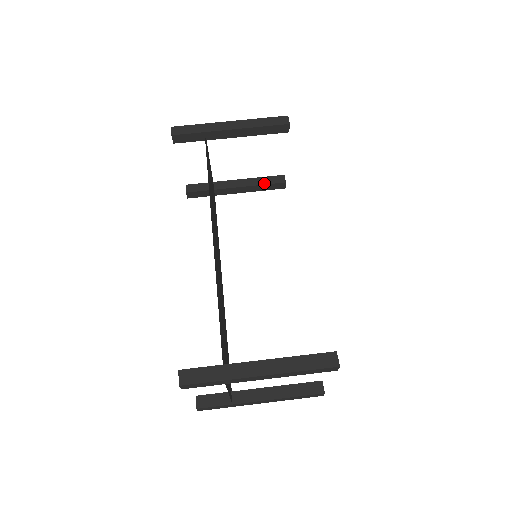
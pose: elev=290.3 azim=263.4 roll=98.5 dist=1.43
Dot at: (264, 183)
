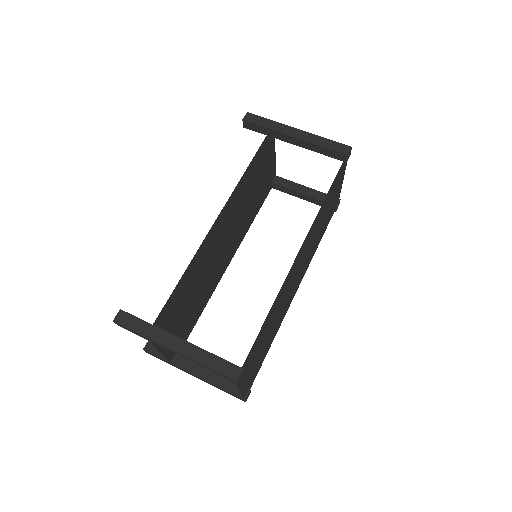
Dot at: (318, 197)
